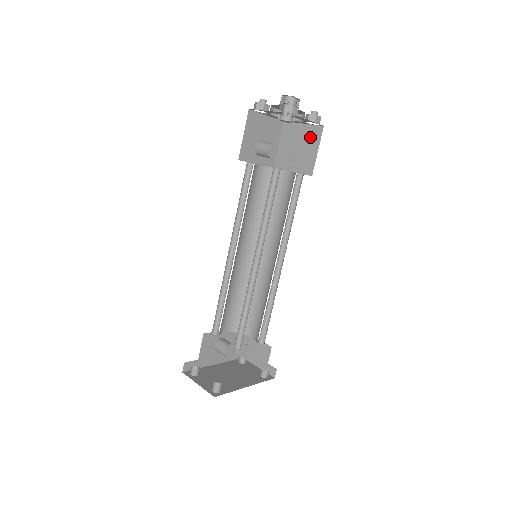
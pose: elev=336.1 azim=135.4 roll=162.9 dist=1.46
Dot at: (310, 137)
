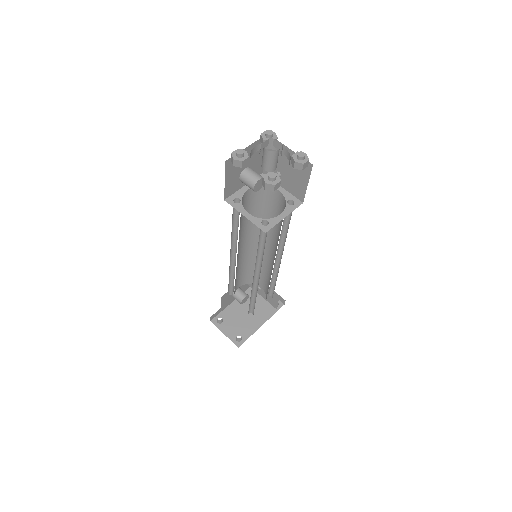
Dot at: occluded
